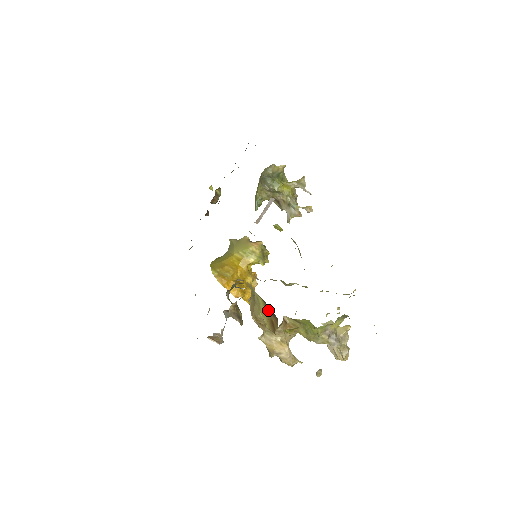
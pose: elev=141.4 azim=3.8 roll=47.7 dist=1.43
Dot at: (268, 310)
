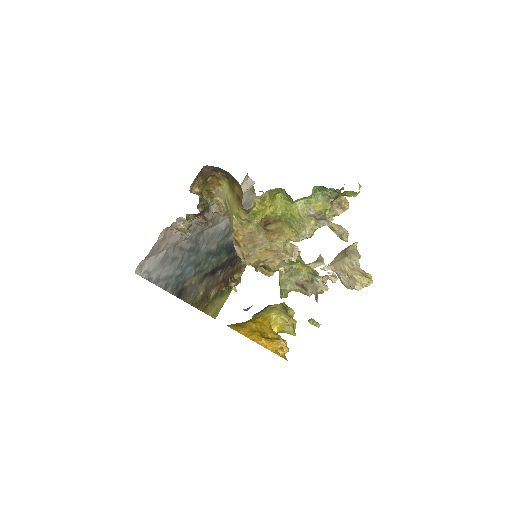
Dot at: (232, 187)
